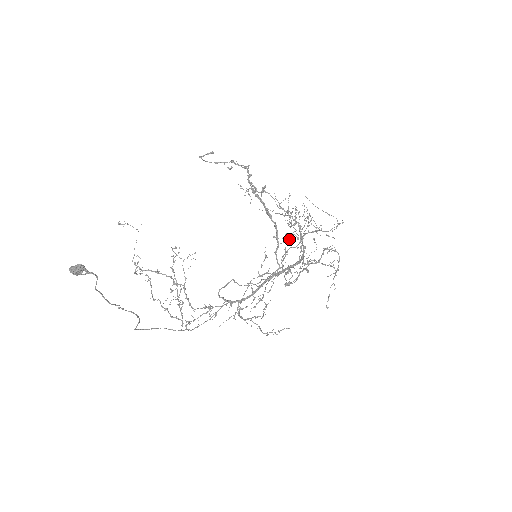
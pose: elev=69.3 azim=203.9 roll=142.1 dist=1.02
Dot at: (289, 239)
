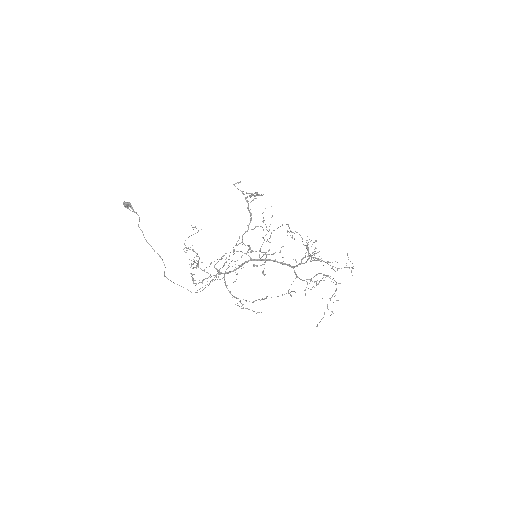
Dot at: (265, 235)
